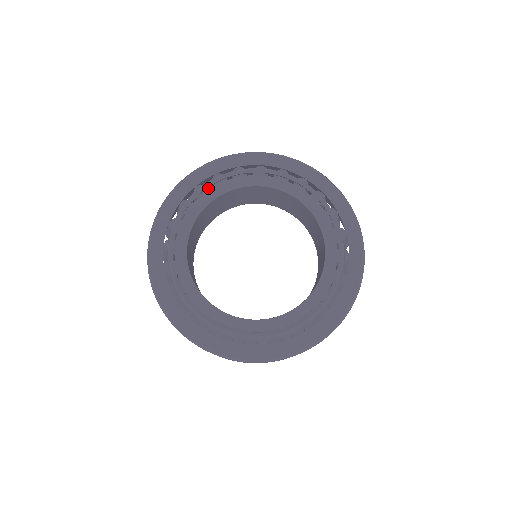
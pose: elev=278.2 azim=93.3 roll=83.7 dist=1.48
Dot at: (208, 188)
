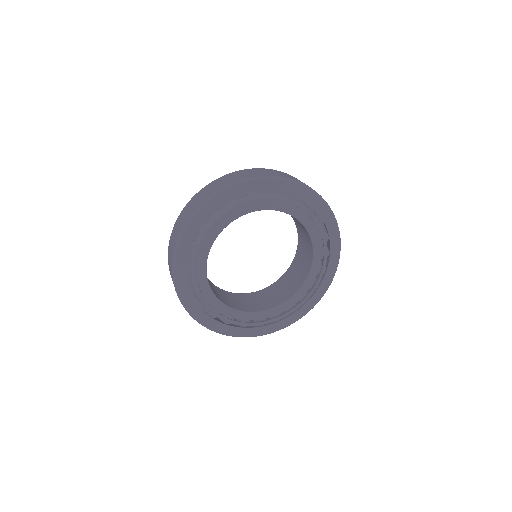
Dot at: occluded
